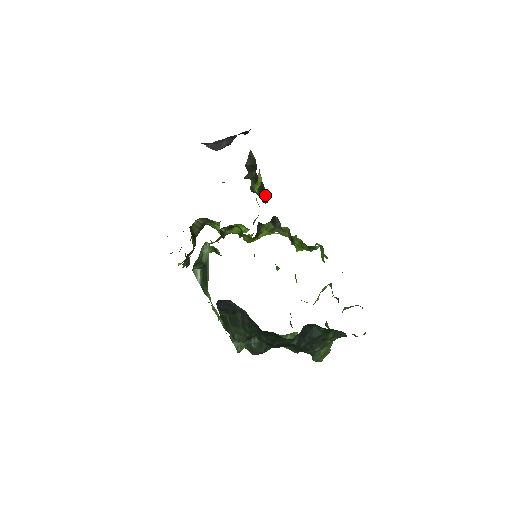
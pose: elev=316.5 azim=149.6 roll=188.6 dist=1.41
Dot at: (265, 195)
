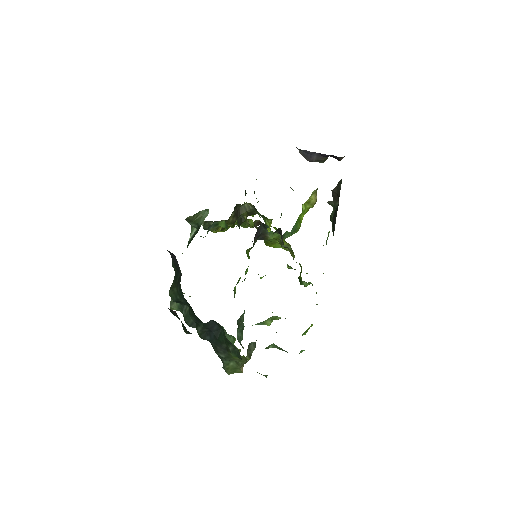
Dot at: (334, 227)
